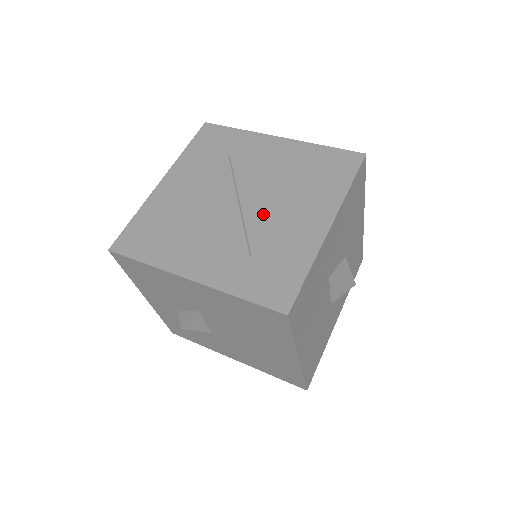
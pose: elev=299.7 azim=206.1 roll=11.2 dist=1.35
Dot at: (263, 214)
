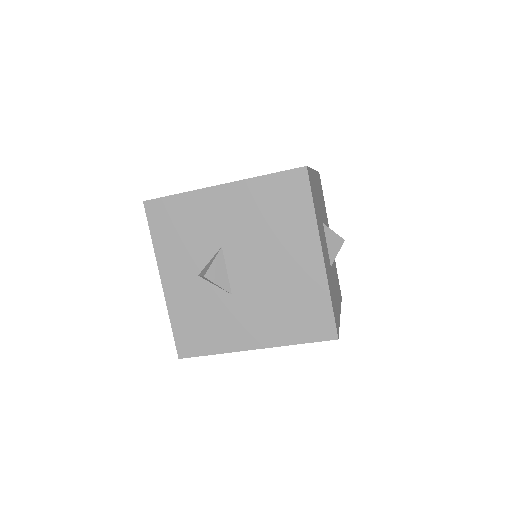
Dot at: occluded
